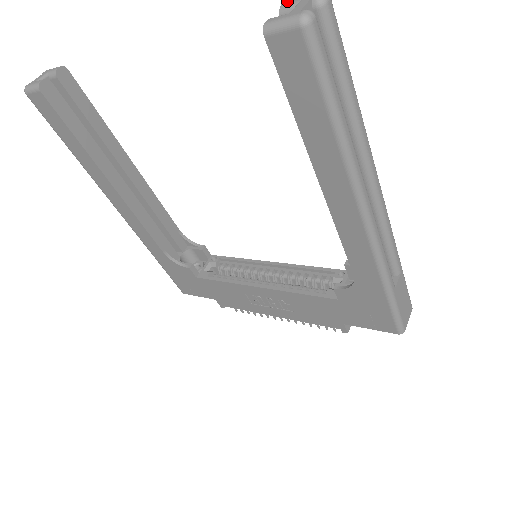
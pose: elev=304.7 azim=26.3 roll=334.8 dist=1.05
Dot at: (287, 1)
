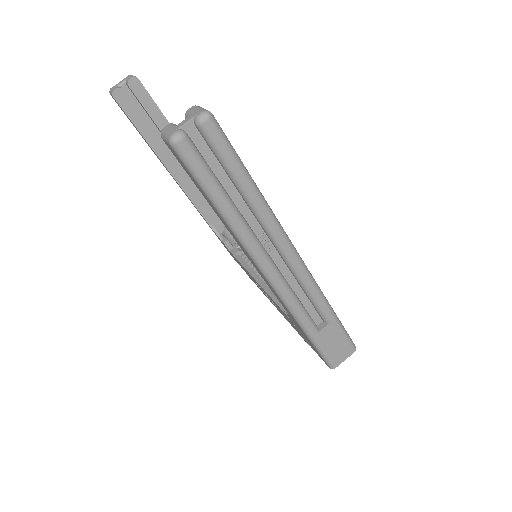
Dot at: (192, 107)
